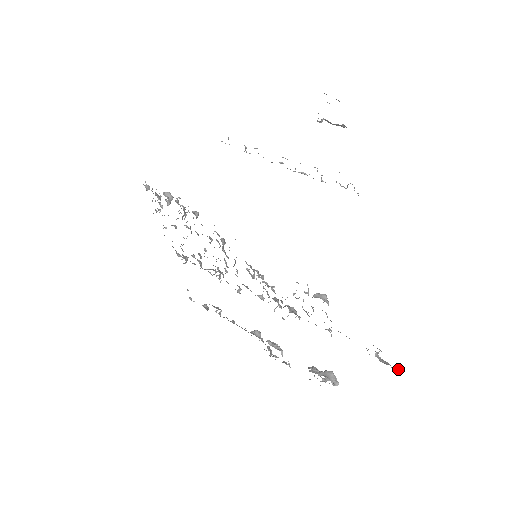
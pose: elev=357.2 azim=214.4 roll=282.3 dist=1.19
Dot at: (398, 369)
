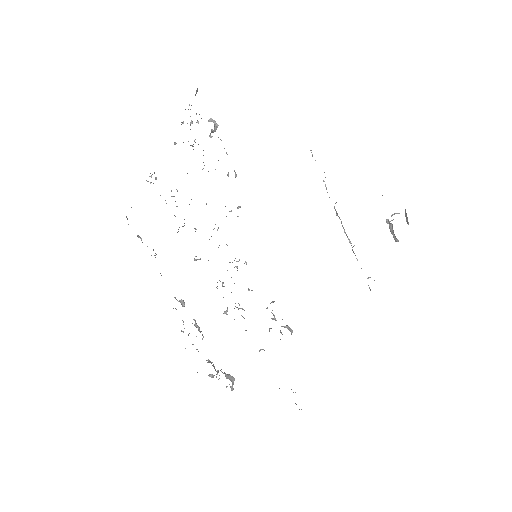
Dot at: occluded
